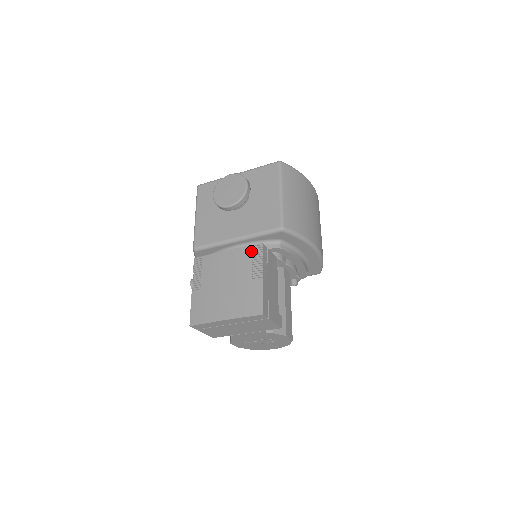
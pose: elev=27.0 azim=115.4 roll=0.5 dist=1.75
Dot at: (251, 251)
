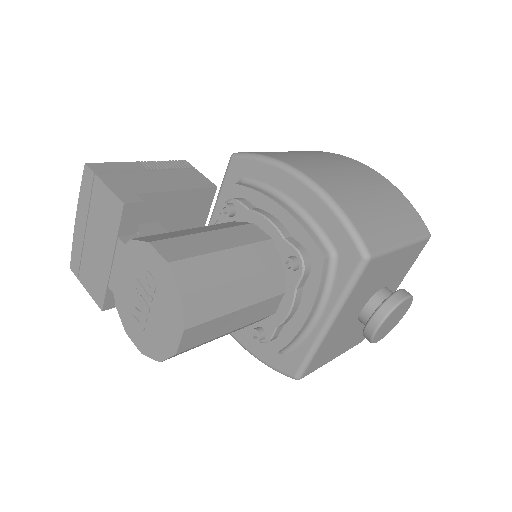
Dot at: occluded
